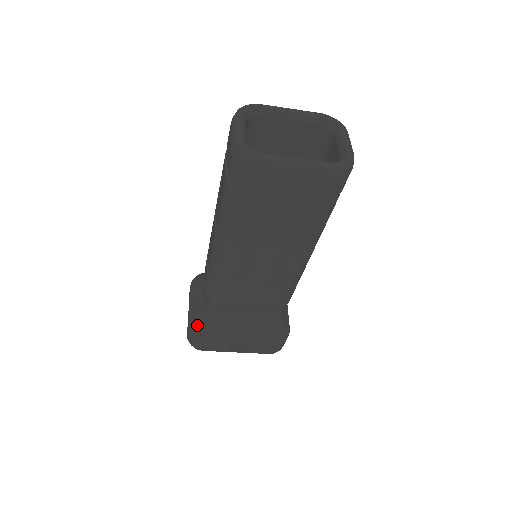
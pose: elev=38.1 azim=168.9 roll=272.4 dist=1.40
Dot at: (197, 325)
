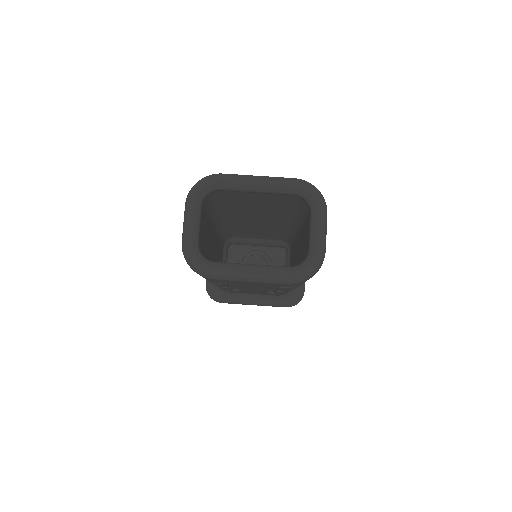
Dot at: (212, 290)
